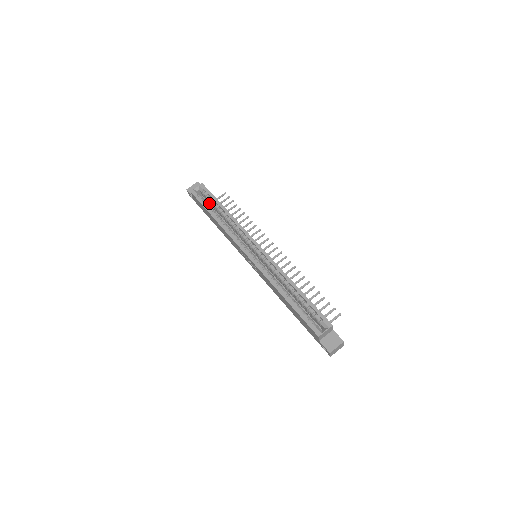
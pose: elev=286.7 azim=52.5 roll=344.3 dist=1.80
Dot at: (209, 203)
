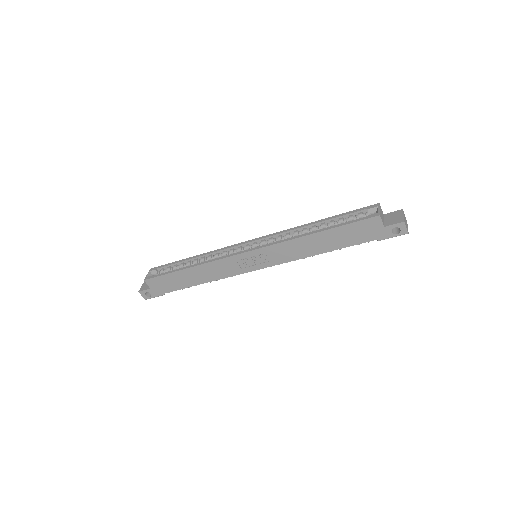
Dot at: occluded
